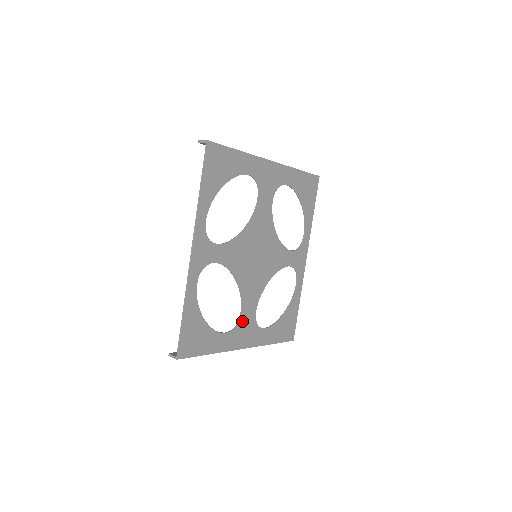
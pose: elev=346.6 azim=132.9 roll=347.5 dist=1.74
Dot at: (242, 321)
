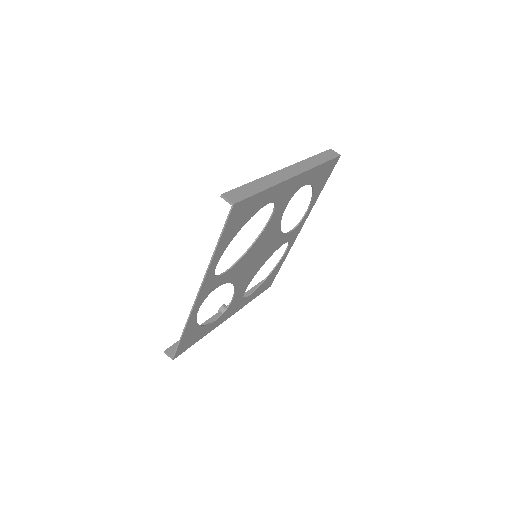
Dot at: (231, 304)
